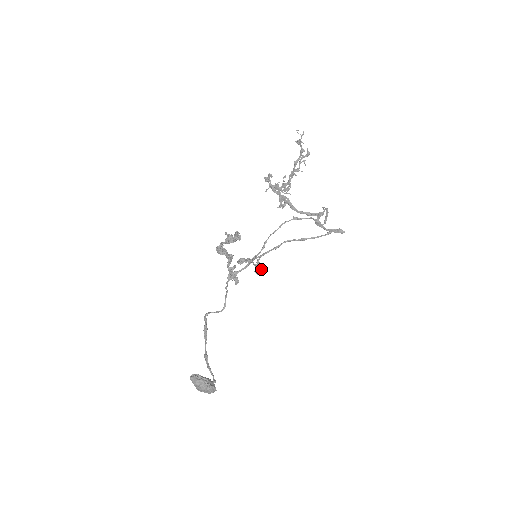
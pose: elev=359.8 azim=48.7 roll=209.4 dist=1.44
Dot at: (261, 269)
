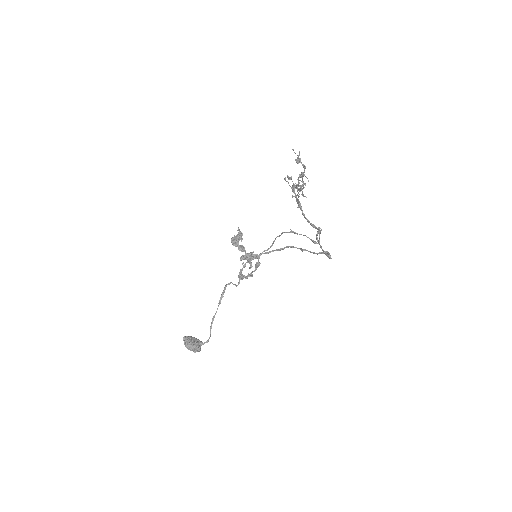
Dot at: (243, 276)
